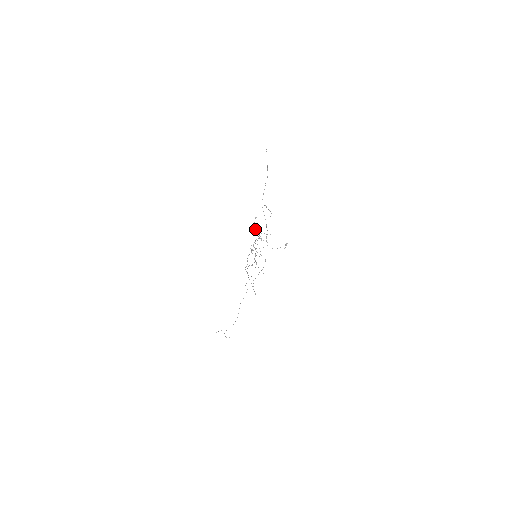
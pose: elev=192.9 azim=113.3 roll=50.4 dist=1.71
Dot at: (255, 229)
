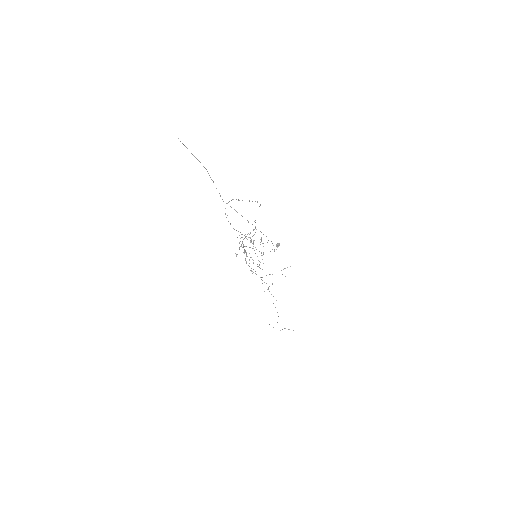
Dot at: (234, 229)
